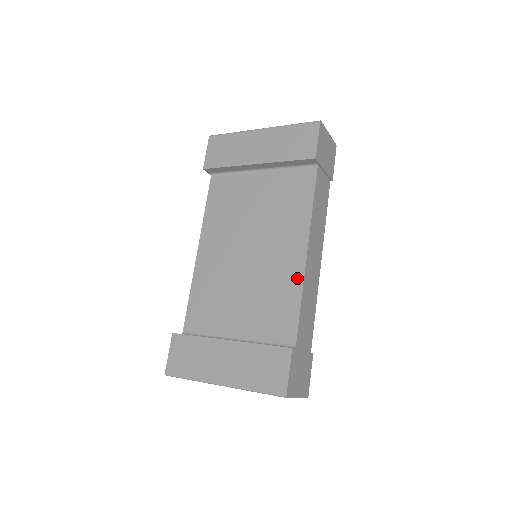
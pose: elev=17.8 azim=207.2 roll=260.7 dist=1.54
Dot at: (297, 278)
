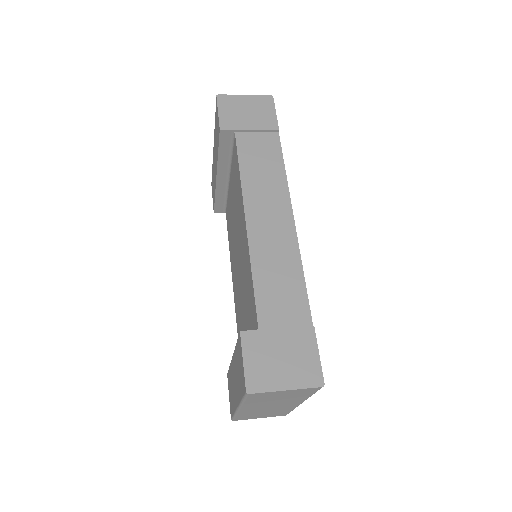
Dot at: (247, 252)
